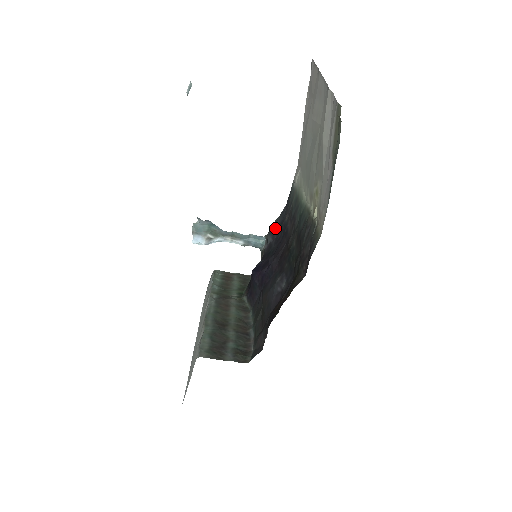
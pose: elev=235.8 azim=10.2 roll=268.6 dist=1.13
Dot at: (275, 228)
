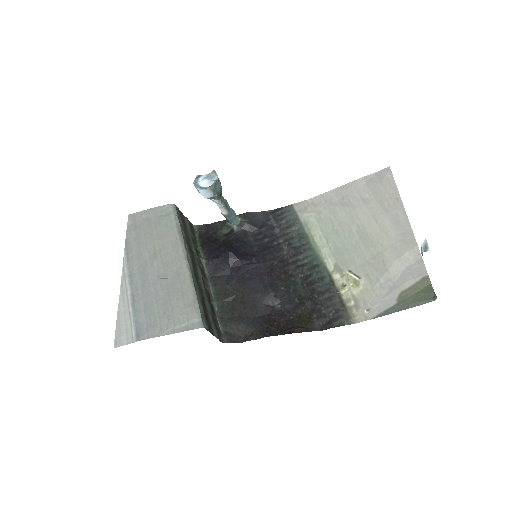
Dot at: (256, 223)
